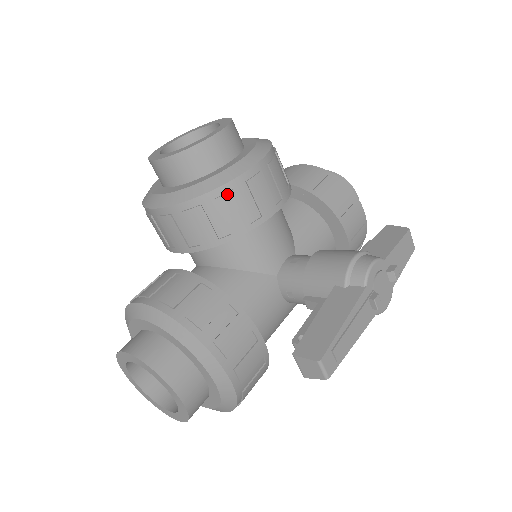
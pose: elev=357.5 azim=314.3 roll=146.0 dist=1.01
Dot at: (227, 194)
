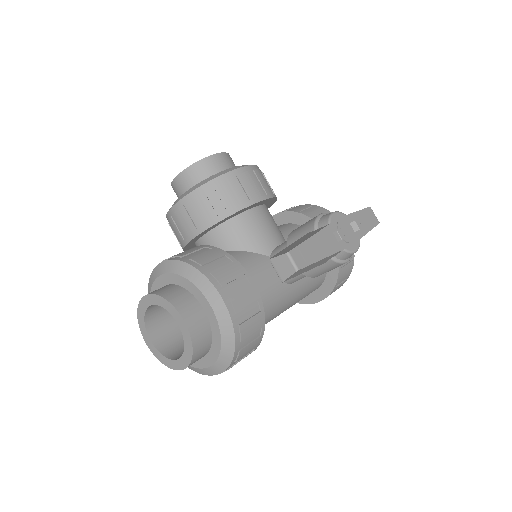
Dot at: (222, 182)
